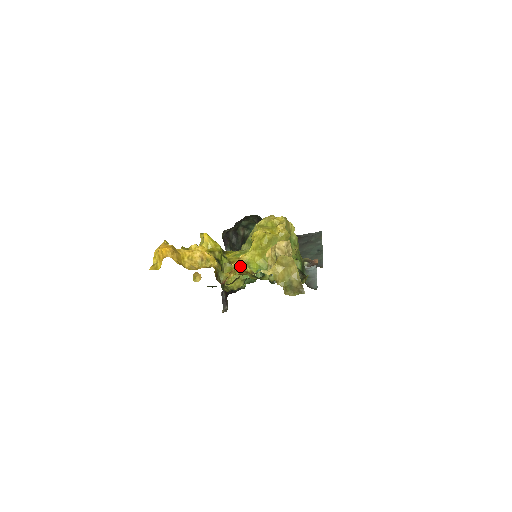
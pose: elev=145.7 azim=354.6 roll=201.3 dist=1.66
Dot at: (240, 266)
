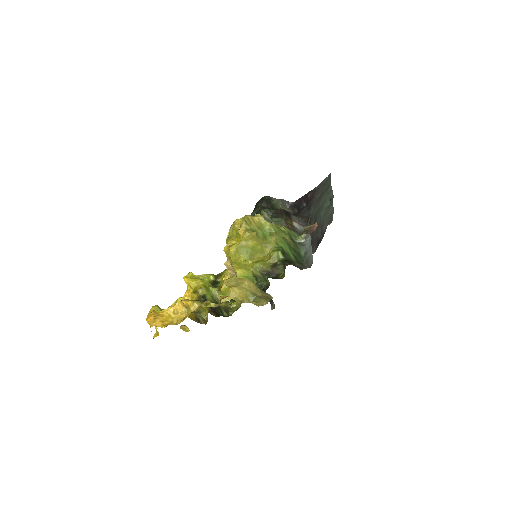
Dot at: (206, 304)
